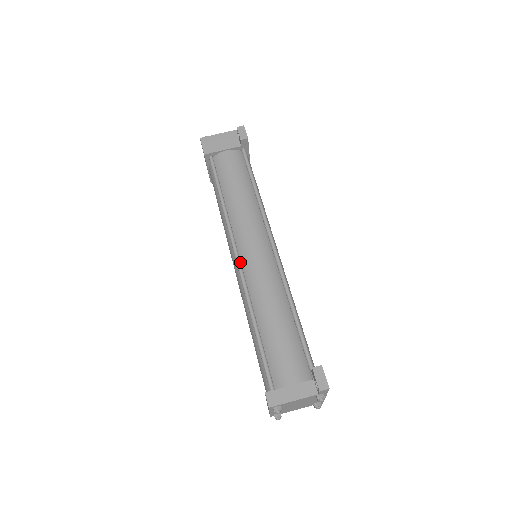
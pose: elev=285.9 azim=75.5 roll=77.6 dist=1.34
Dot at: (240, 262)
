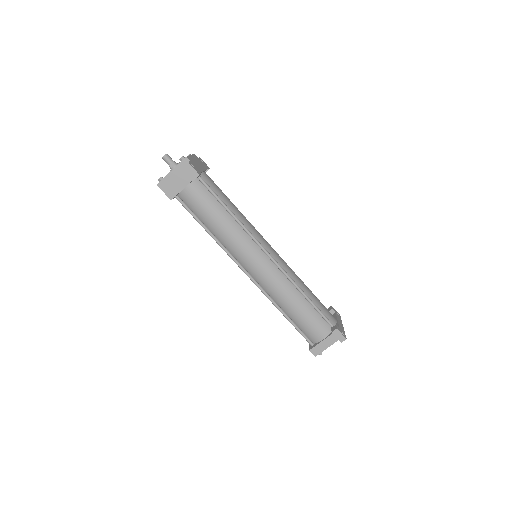
Dot at: (251, 277)
